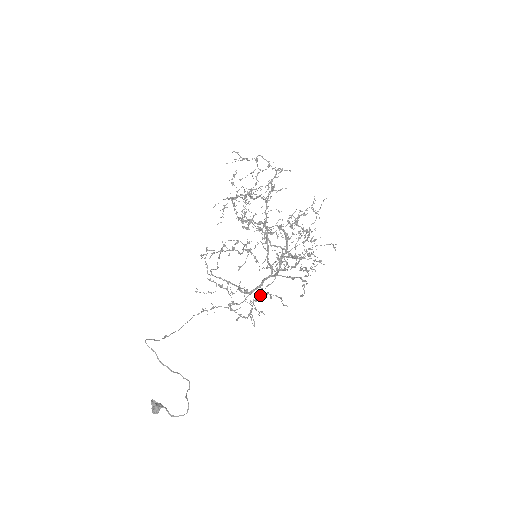
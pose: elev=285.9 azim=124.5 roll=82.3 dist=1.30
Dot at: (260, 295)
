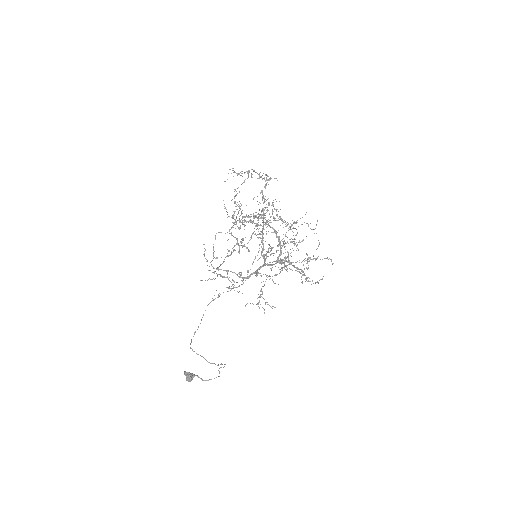
Dot at: (263, 286)
